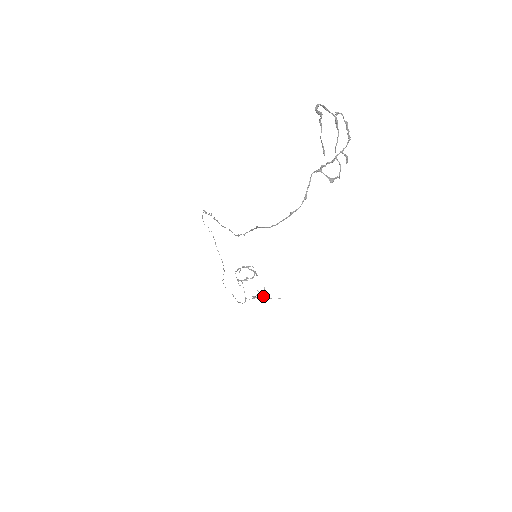
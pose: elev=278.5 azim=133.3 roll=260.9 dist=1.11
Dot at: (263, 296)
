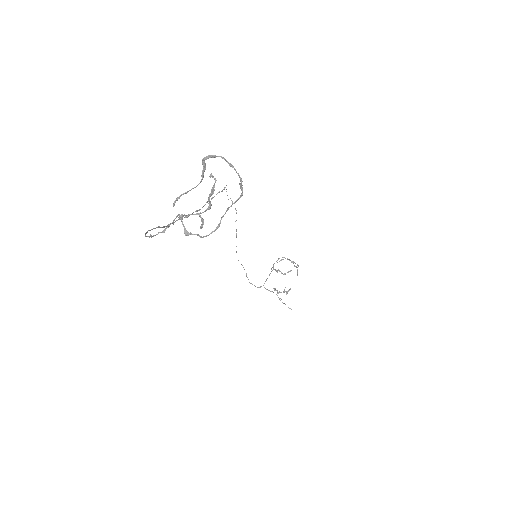
Dot at: (277, 295)
